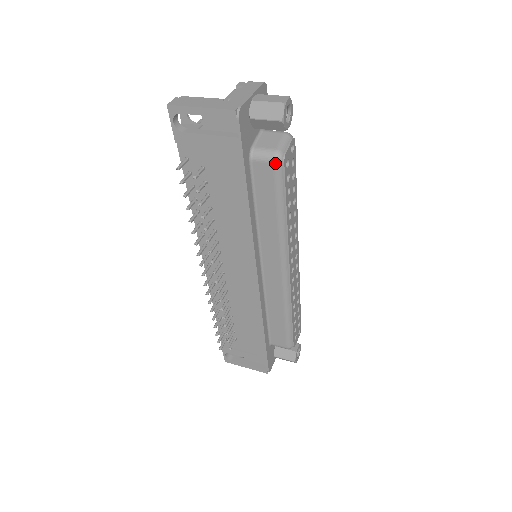
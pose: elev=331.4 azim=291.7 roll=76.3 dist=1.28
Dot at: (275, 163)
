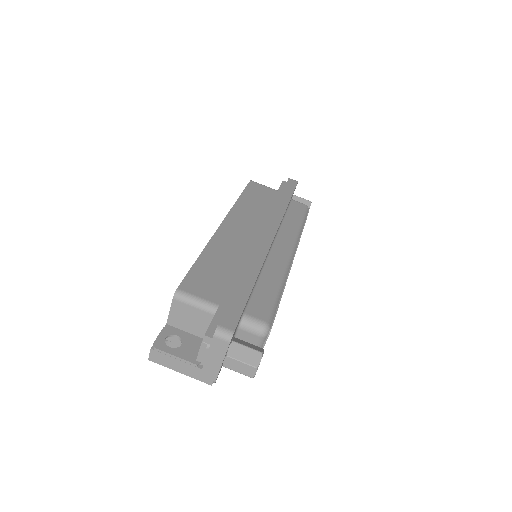
Dot at: occluded
